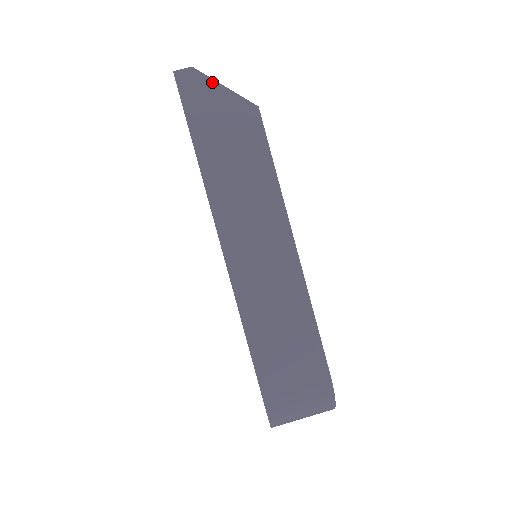
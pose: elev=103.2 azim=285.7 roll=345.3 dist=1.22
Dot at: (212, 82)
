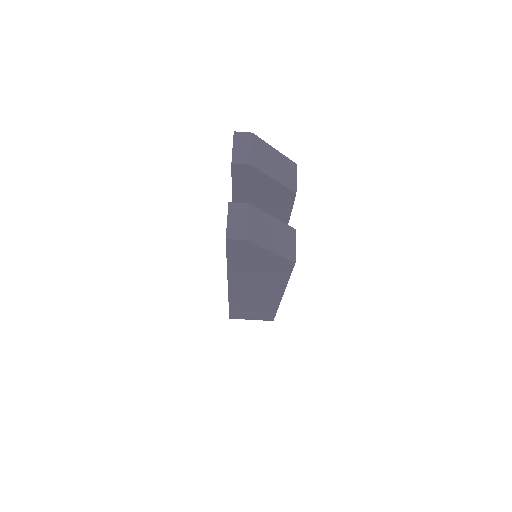
Dot at: (261, 249)
